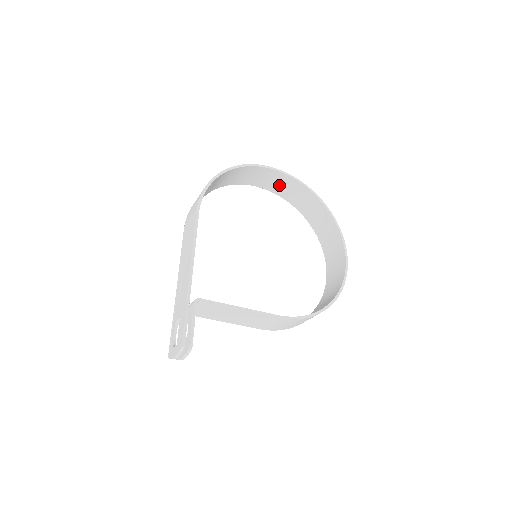
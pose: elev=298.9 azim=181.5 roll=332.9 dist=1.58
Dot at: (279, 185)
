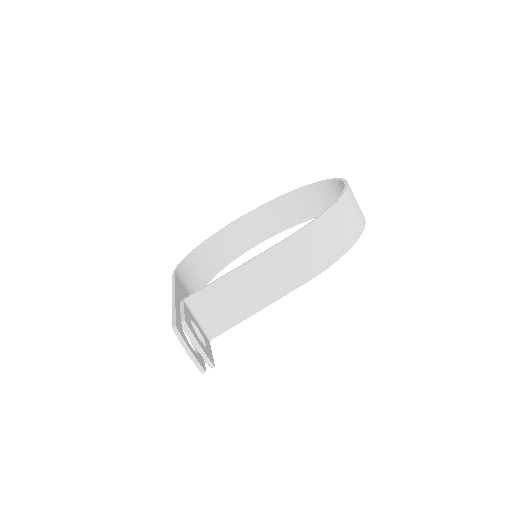
Dot at: (262, 226)
